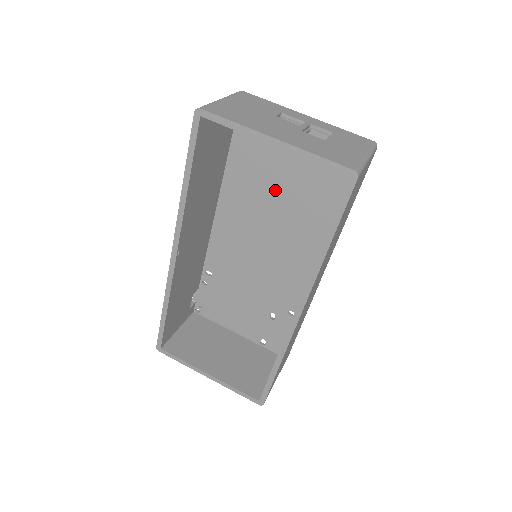
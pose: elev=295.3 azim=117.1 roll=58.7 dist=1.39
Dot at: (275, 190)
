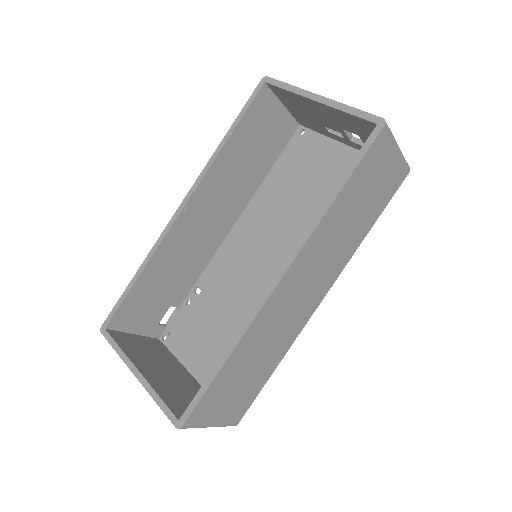
Dot at: (300, 204)
